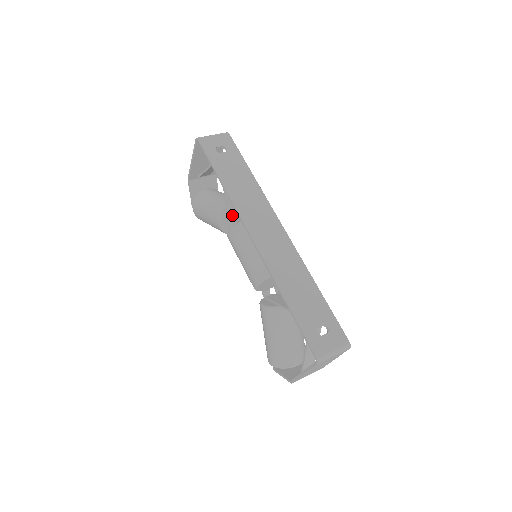
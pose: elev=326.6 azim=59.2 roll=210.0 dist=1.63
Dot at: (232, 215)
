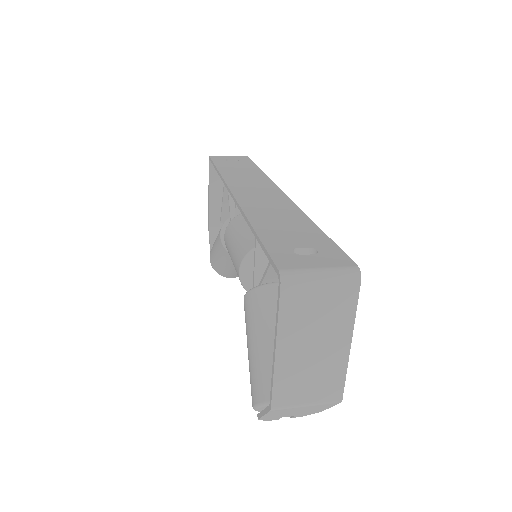
Dot at: occluded
